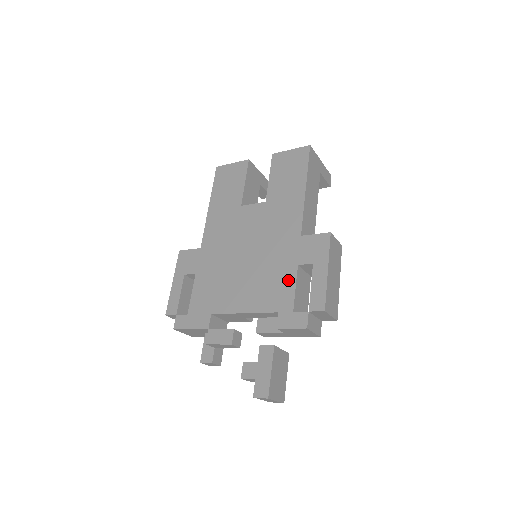
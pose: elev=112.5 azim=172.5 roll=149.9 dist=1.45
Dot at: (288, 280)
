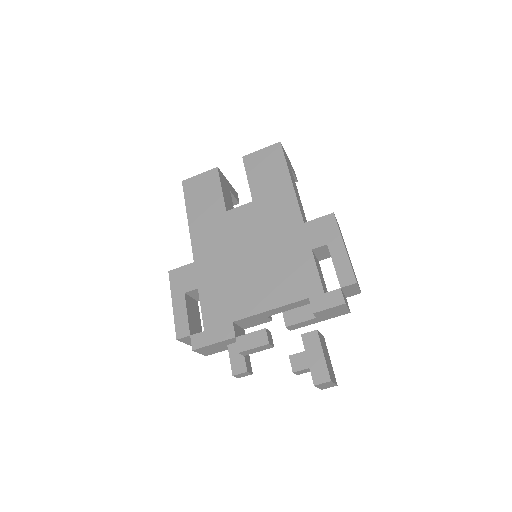
Dot at: (307, 266)
